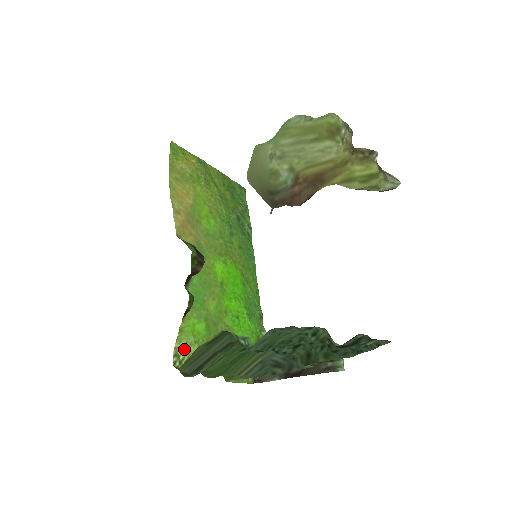
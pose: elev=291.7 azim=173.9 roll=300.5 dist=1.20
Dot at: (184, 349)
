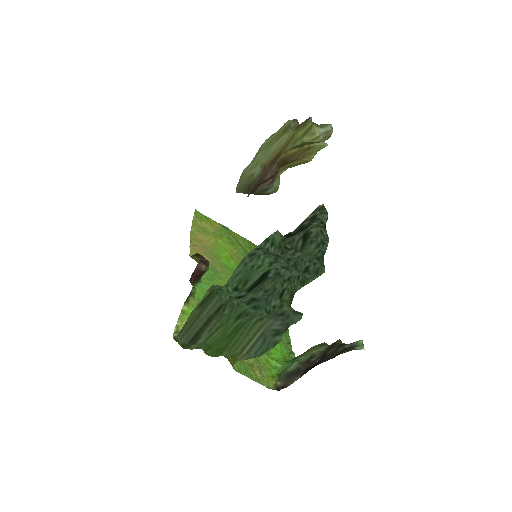
Dot at: occluded
